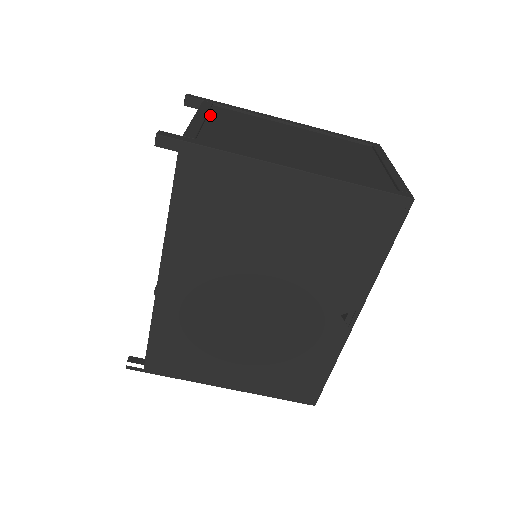
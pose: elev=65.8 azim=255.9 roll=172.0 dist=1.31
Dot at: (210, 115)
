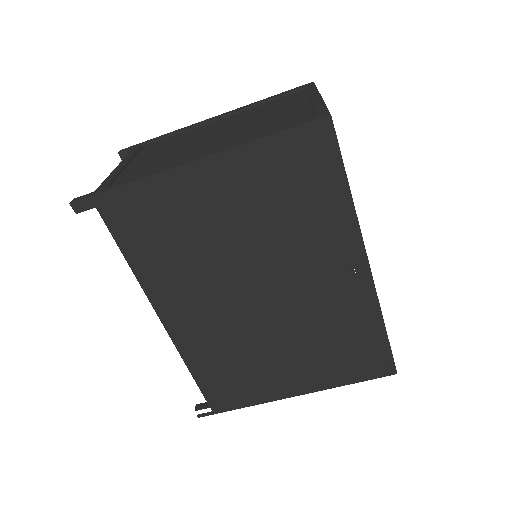
Dot at: (136, 157)
